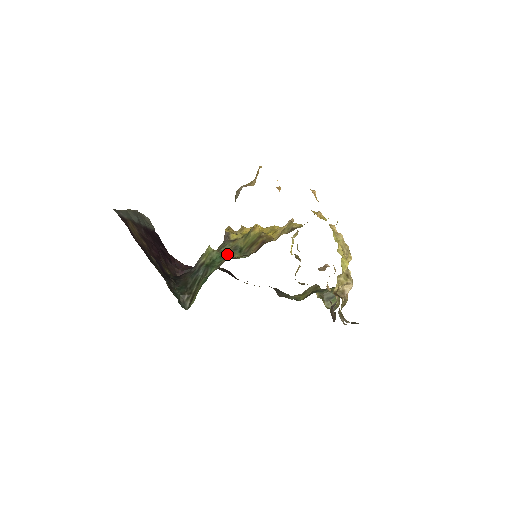
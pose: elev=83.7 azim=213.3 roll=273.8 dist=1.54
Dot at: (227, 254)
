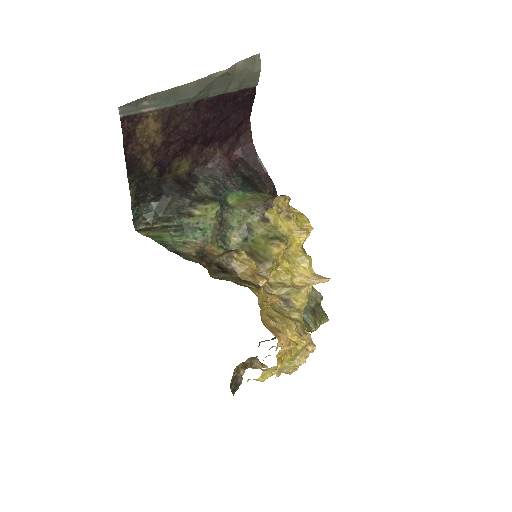
Dot at: (229, 229)
